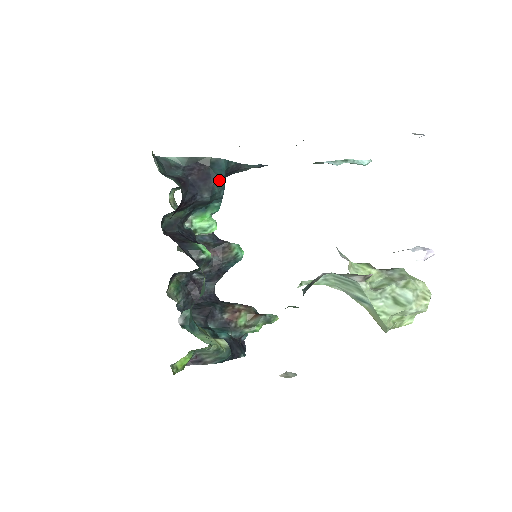
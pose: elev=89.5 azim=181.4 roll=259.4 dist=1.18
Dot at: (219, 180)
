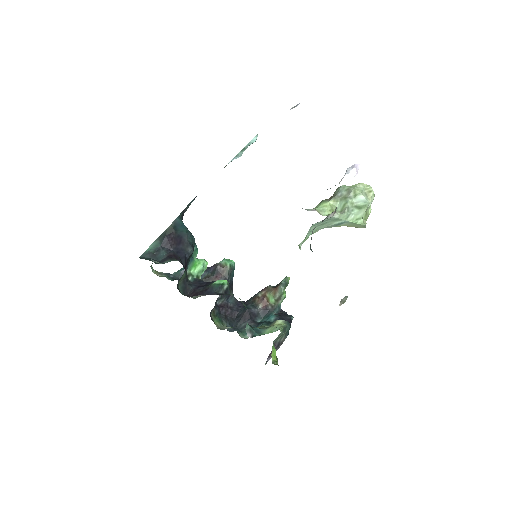
Dot at: (187, 233)
